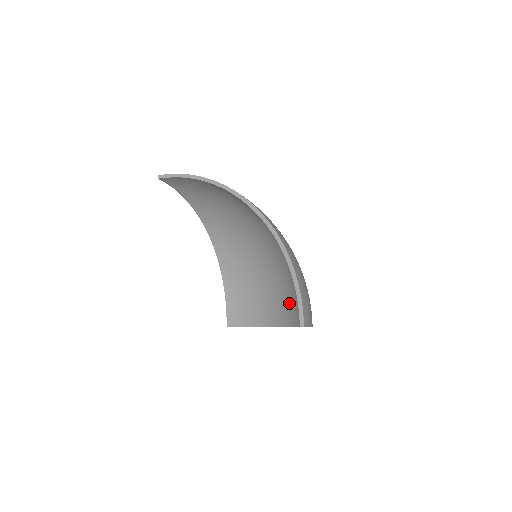
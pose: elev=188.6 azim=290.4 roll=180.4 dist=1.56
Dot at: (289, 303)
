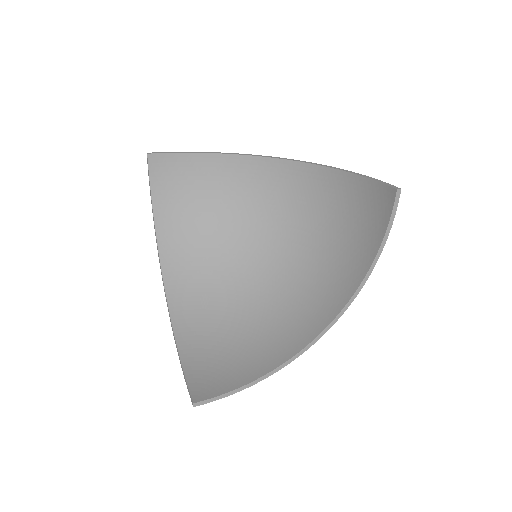
Dot at: (306, 312)
